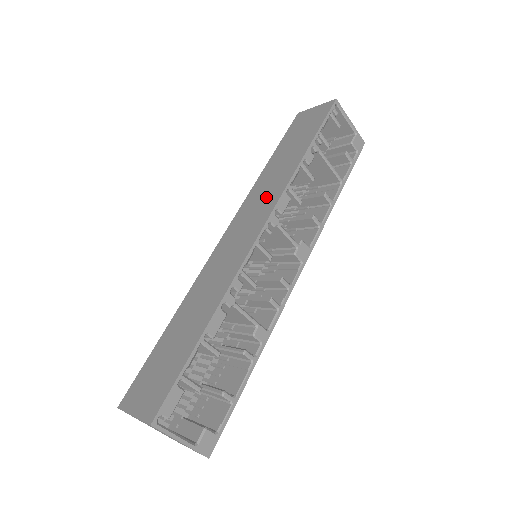
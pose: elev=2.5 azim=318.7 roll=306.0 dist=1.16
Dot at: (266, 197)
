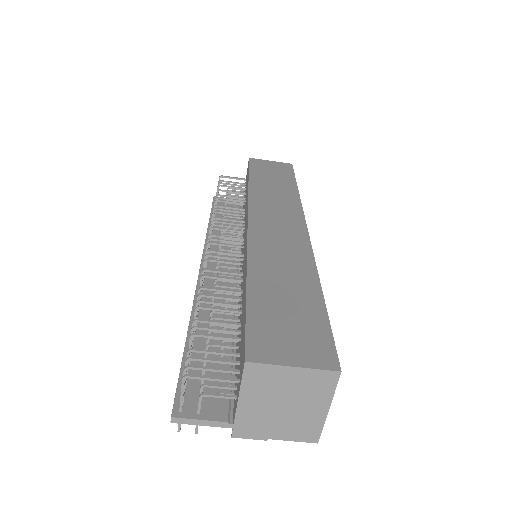
Dot at: (282, 205)
